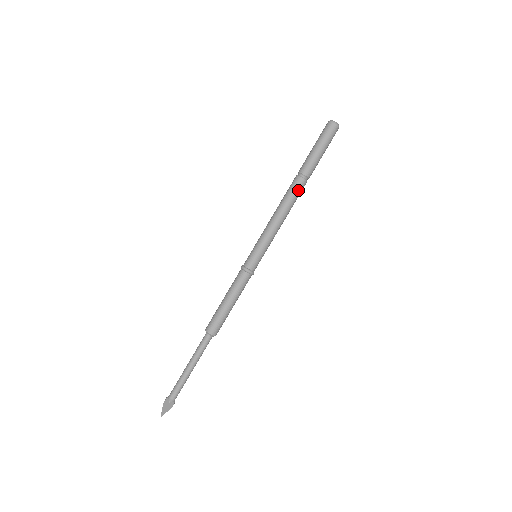
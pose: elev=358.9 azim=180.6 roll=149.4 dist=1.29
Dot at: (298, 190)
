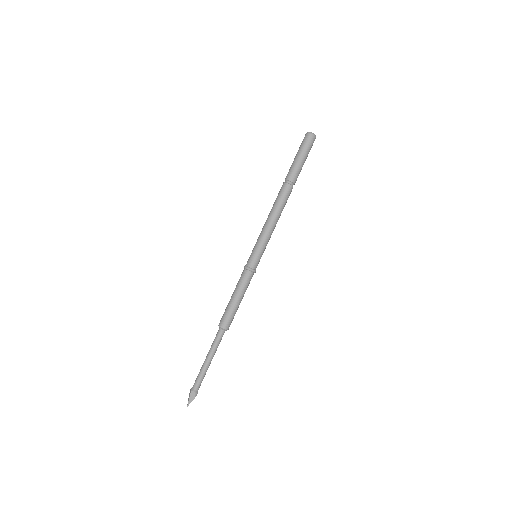
Dot at: (283, 193)
